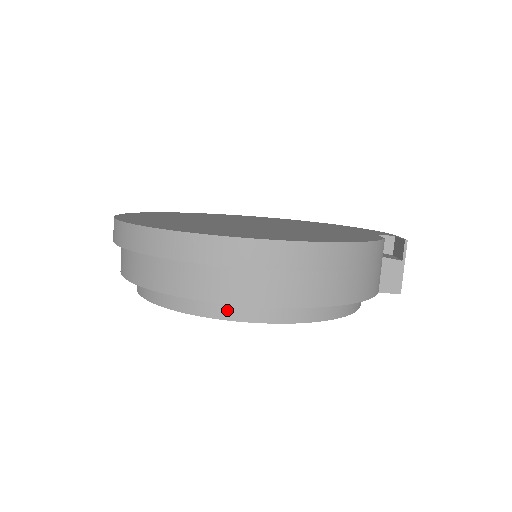
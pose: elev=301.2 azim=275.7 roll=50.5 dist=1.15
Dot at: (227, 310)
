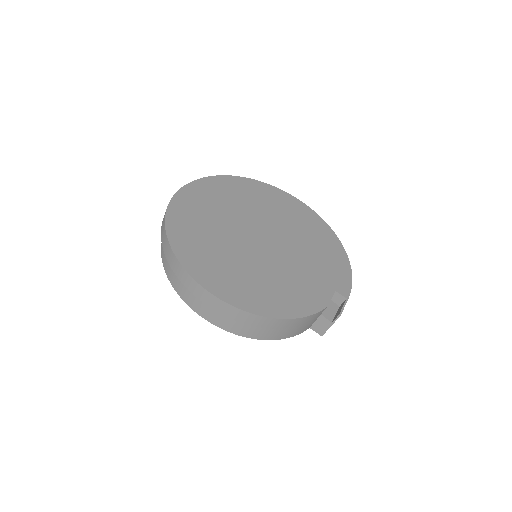
Dot at: occluded
